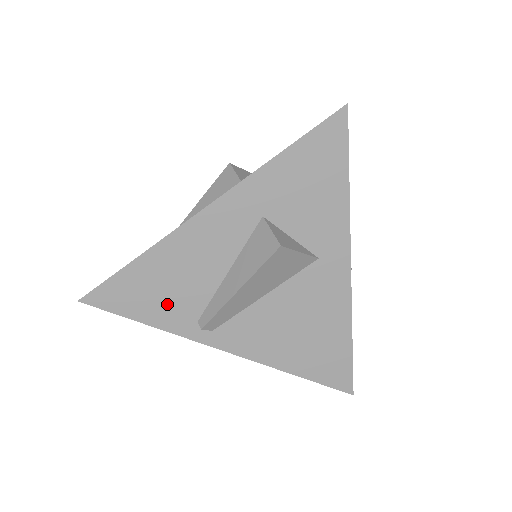
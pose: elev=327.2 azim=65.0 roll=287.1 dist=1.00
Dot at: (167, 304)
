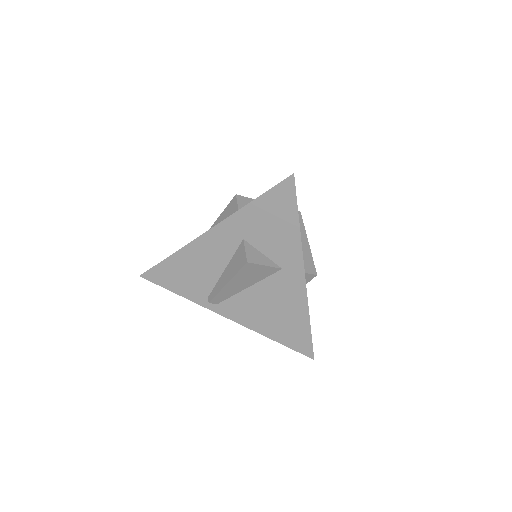
Dot at: (189, 284)
